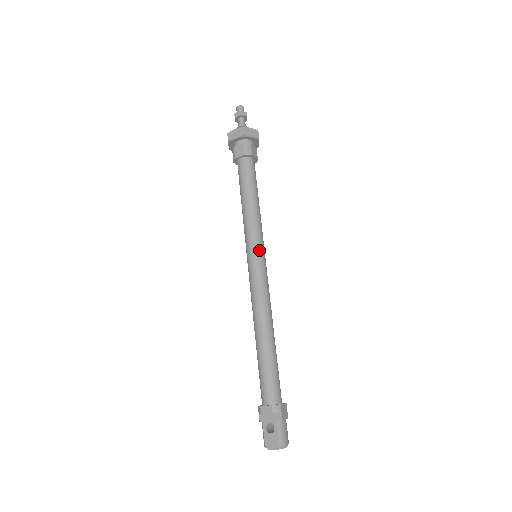
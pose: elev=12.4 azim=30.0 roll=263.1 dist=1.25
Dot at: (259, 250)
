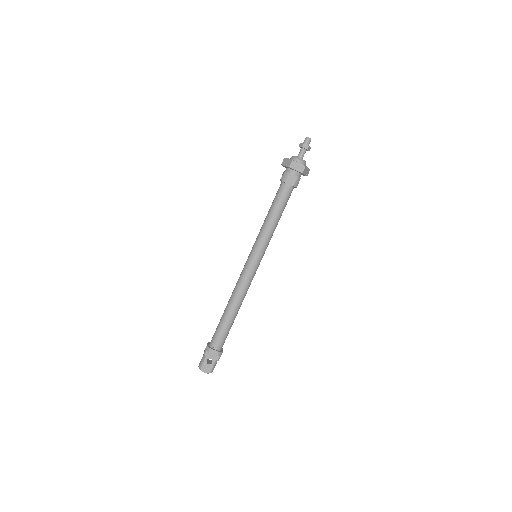
Dot at: (262, 256)
